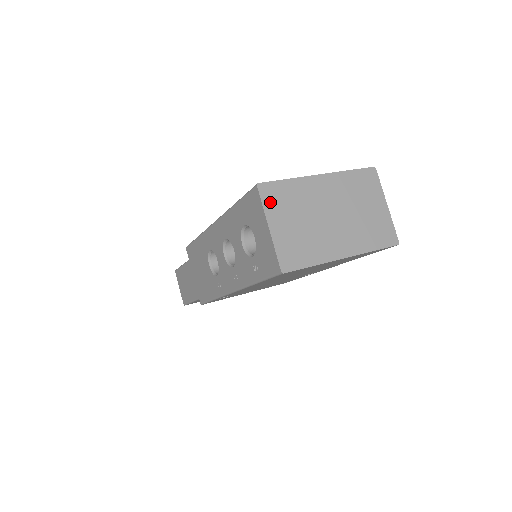
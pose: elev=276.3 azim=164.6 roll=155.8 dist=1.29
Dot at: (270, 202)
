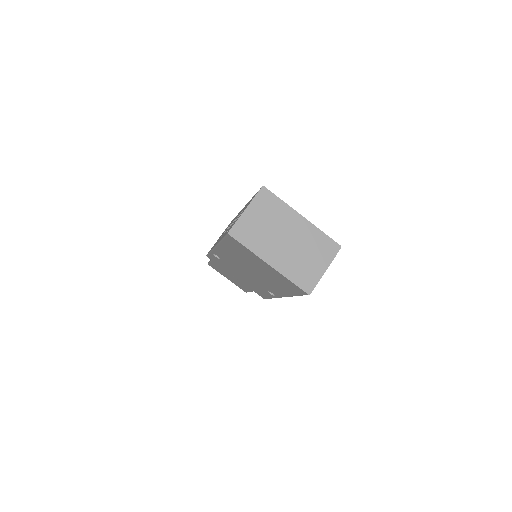
Dot at: (260, 200)
